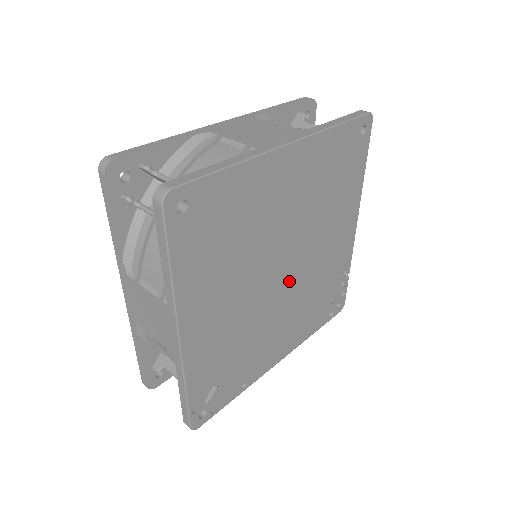
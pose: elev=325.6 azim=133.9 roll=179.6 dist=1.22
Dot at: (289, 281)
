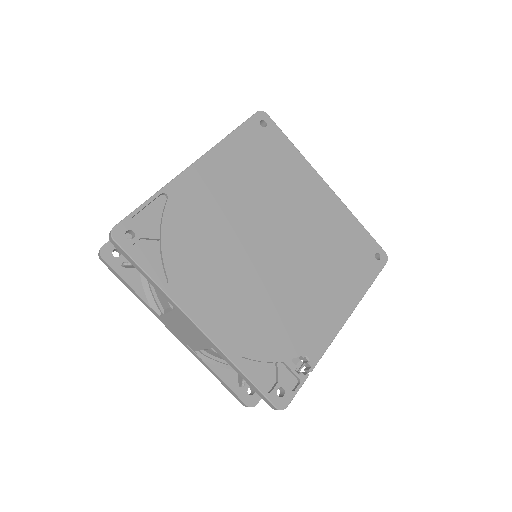
Dot at: (268, 263)
